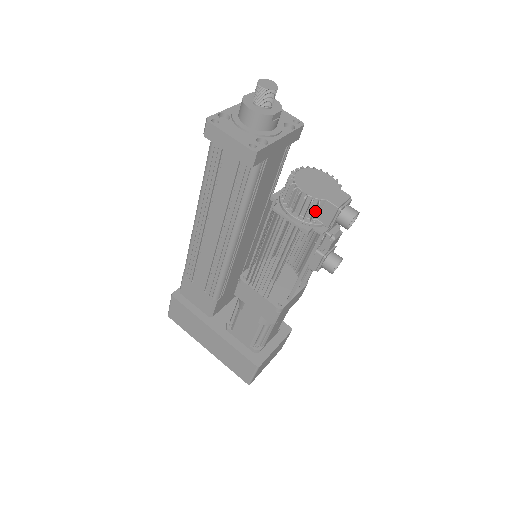
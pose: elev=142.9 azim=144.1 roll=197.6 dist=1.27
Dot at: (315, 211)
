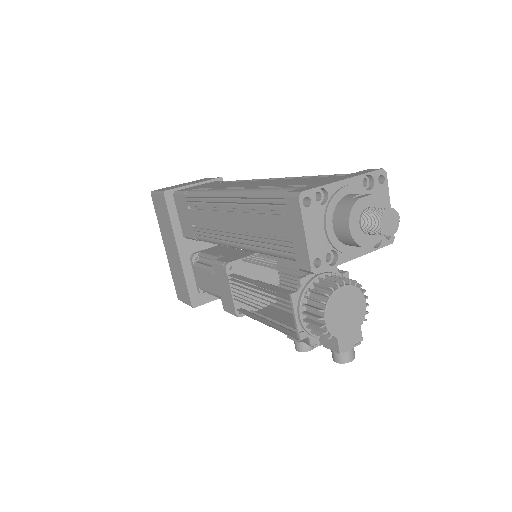
Dot at: (320, 336)
